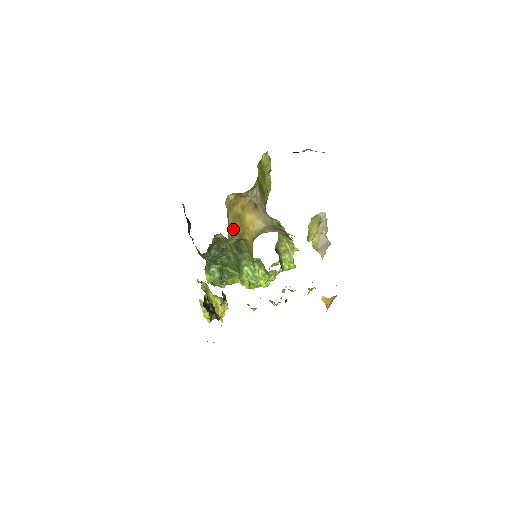
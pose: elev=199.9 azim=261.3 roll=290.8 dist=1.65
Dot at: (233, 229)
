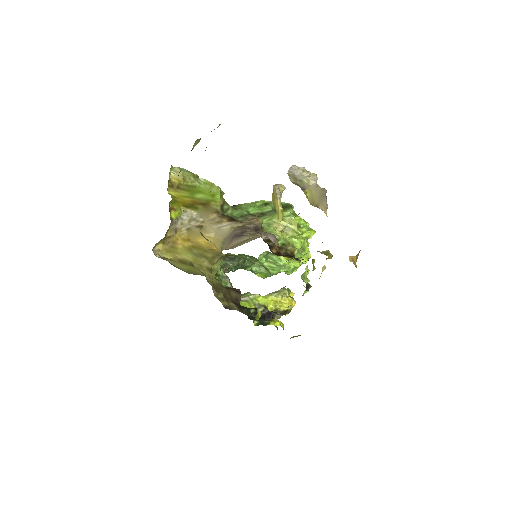
Dot at: (202, 258)
